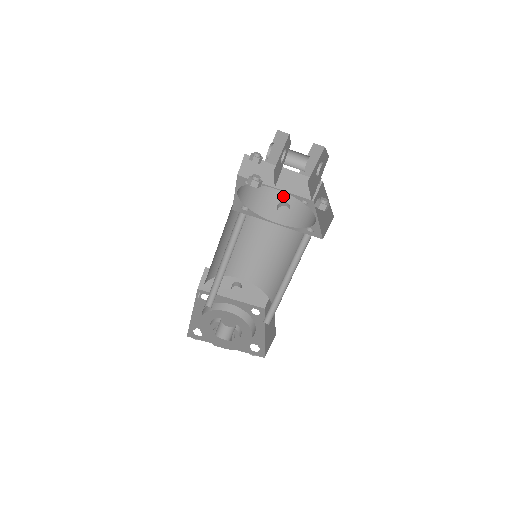
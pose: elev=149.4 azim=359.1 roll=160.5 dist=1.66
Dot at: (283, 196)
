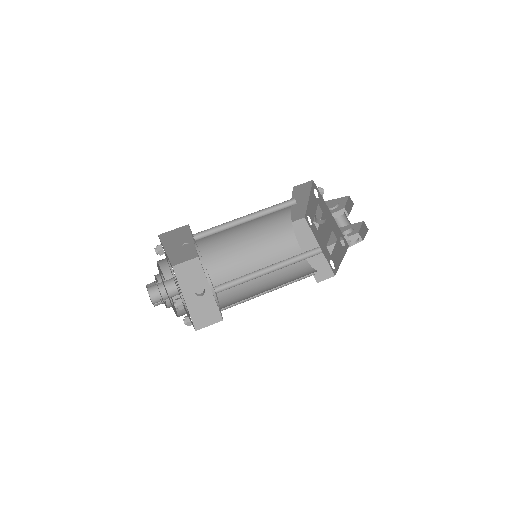
Dot at: occluded
